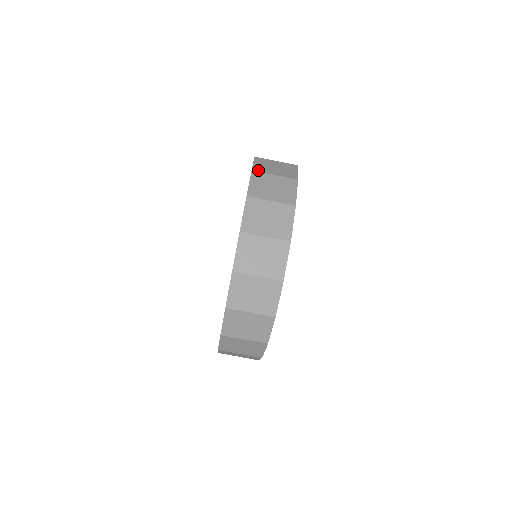
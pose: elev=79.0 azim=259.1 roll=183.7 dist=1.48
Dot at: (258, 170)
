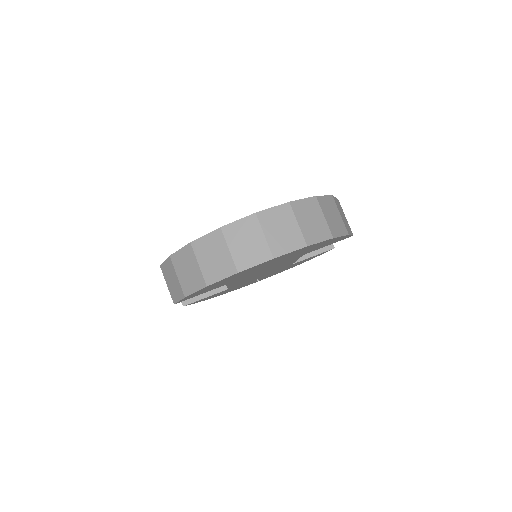
Dot at: (335, 201)
